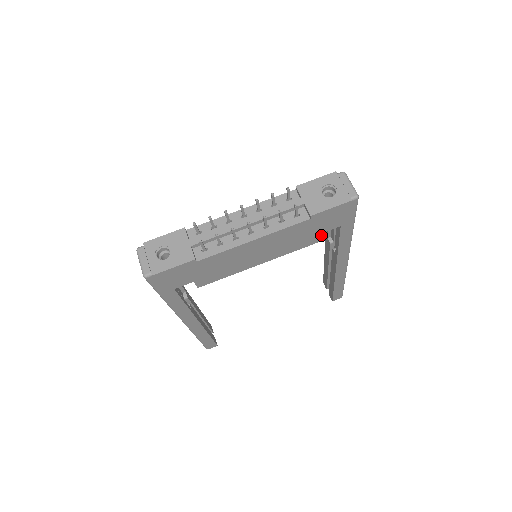
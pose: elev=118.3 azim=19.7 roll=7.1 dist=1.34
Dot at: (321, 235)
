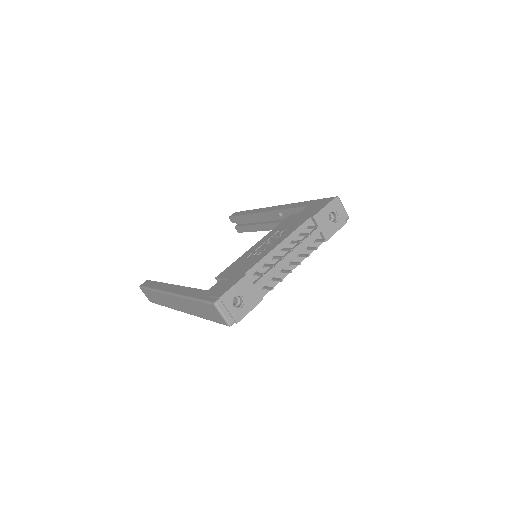
Dot at: occluded
